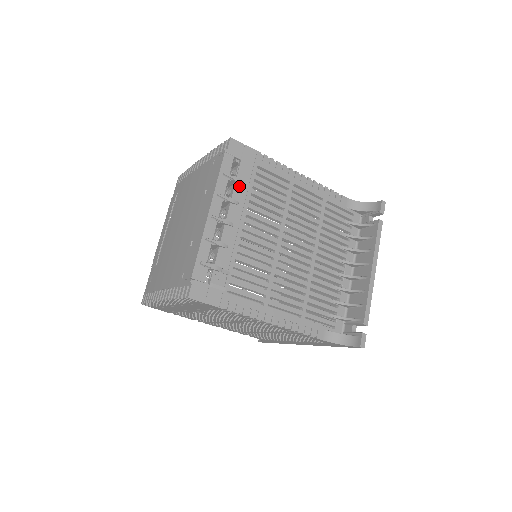
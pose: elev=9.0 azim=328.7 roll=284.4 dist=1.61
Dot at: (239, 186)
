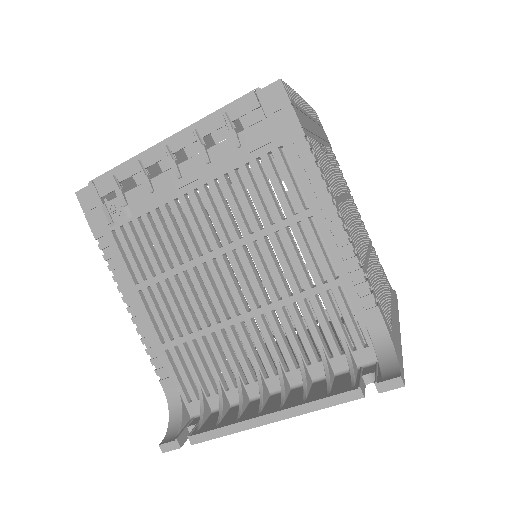
Dot at: (231, 145)
